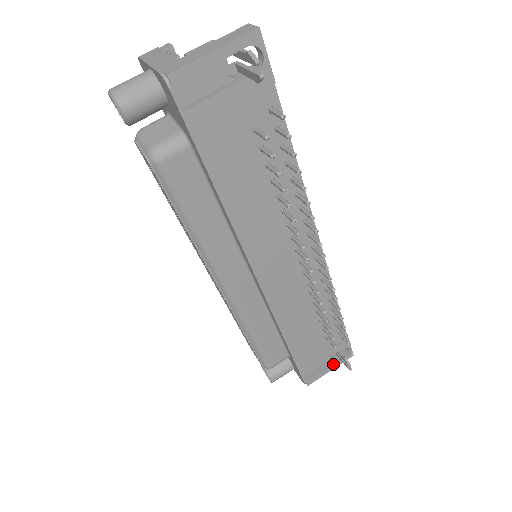
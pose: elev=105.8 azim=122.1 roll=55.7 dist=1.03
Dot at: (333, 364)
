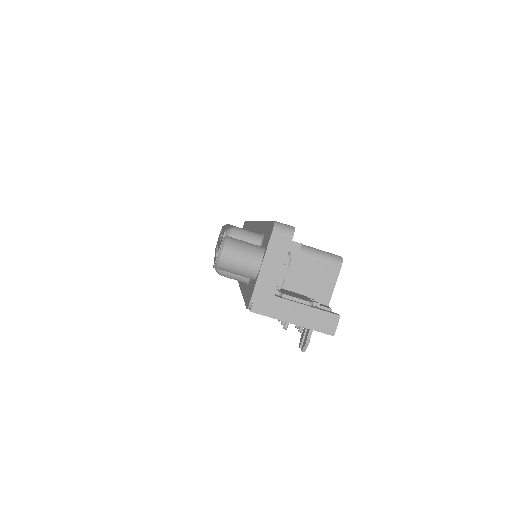
Dot at: occluded
